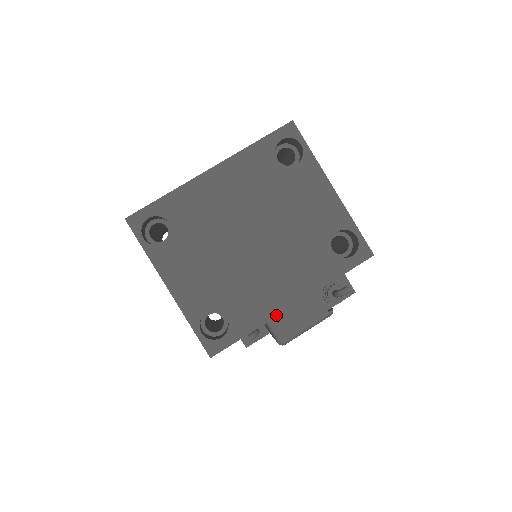
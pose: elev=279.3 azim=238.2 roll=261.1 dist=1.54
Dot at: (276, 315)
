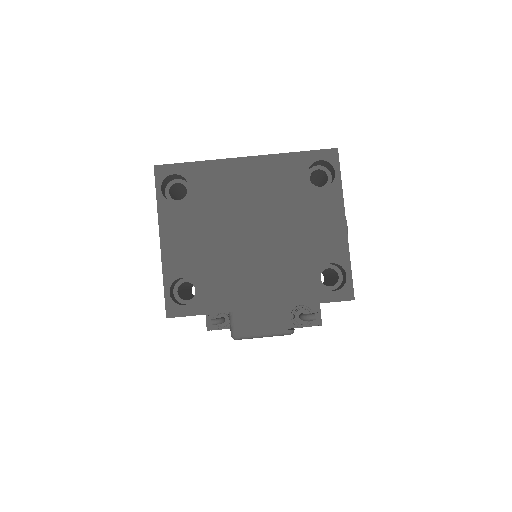
Dot at: (241, 309)
